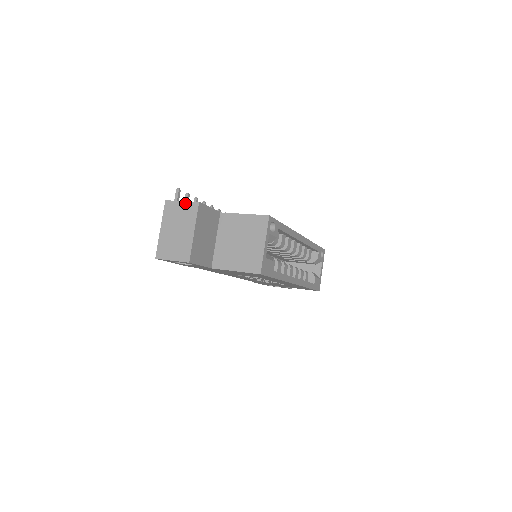
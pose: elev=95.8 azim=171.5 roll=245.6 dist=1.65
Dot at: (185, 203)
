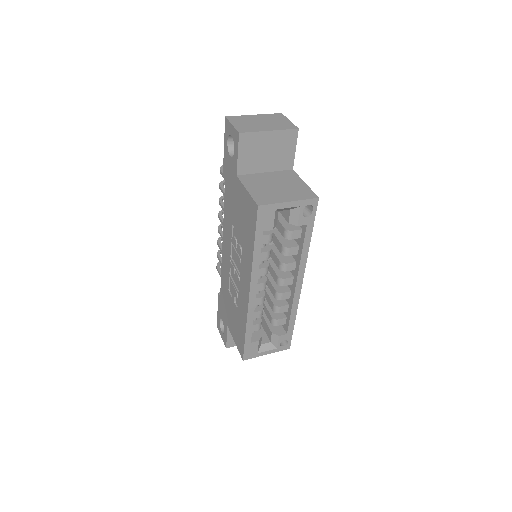
Dot at: (290, 122)
